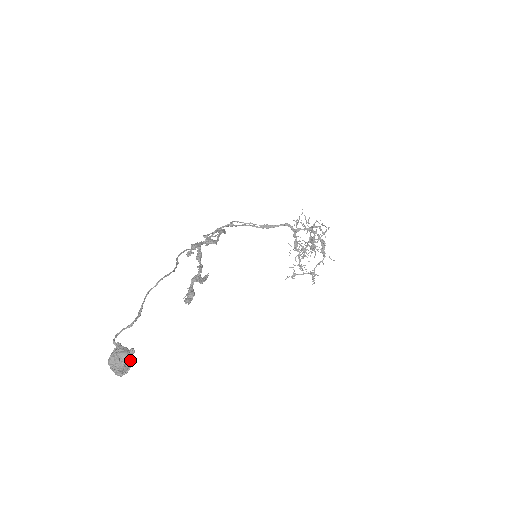
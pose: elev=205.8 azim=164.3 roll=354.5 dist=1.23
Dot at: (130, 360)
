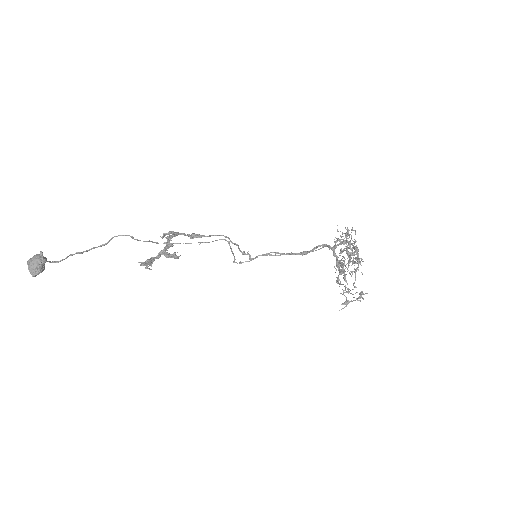
Dot at: (37, 259)
